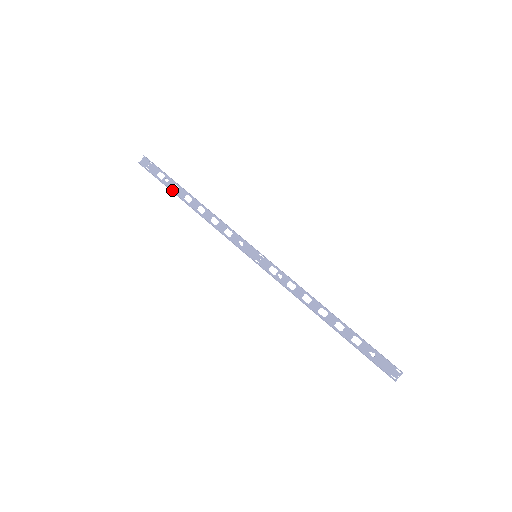
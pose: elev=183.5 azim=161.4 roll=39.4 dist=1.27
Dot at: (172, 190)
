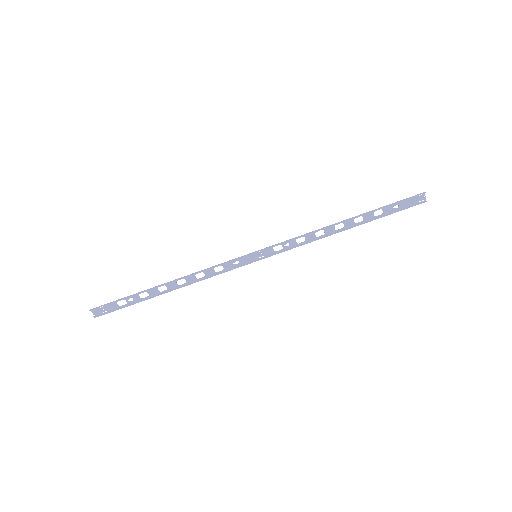
Dot at: (144, 299)
